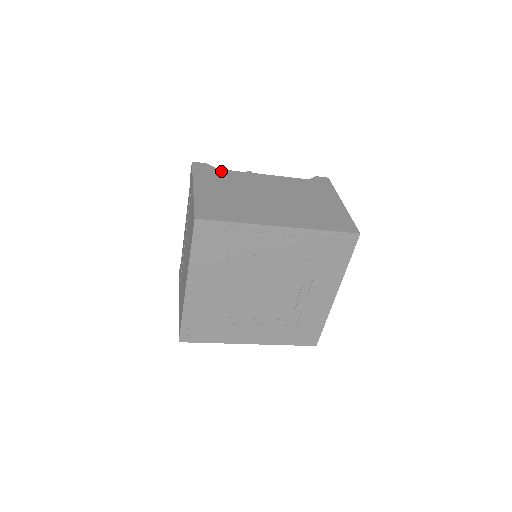
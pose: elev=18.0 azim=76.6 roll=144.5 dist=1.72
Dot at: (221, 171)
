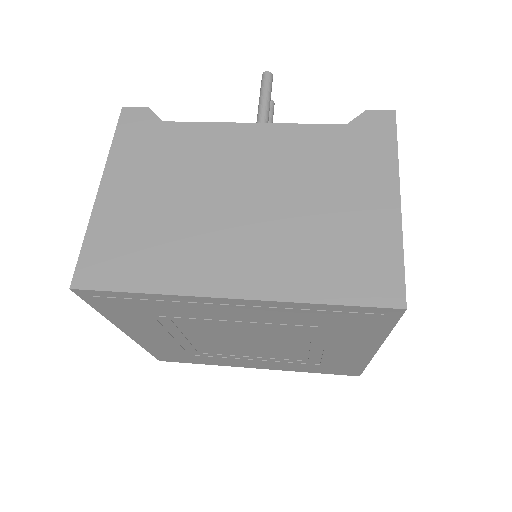
Dot at: (168, 128)
